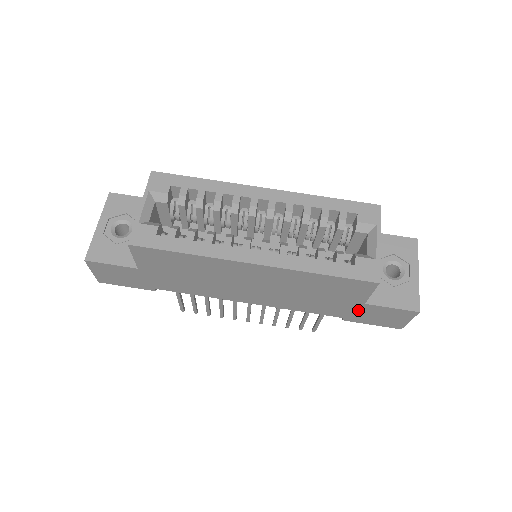
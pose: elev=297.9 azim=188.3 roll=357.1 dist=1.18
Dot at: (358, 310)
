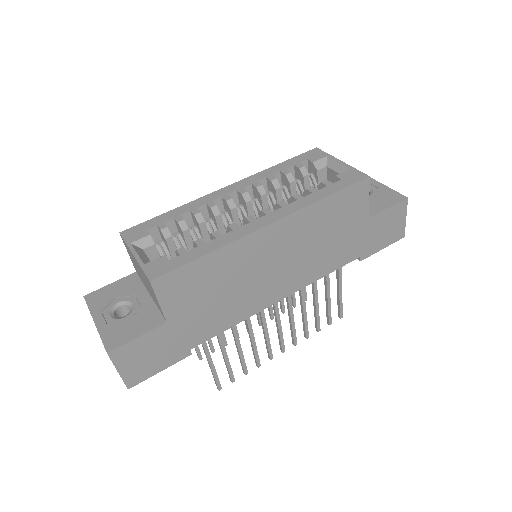
Dot at: (367, 233)
